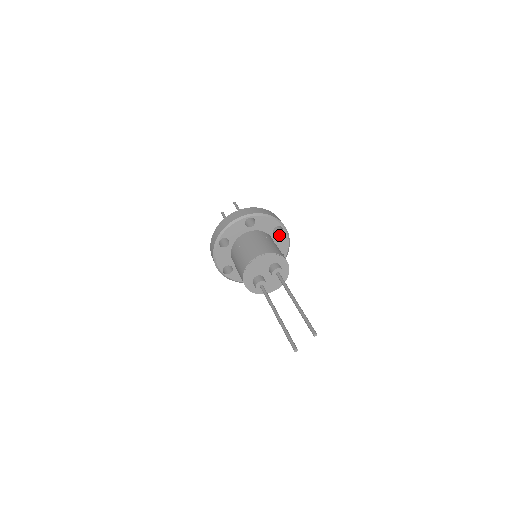
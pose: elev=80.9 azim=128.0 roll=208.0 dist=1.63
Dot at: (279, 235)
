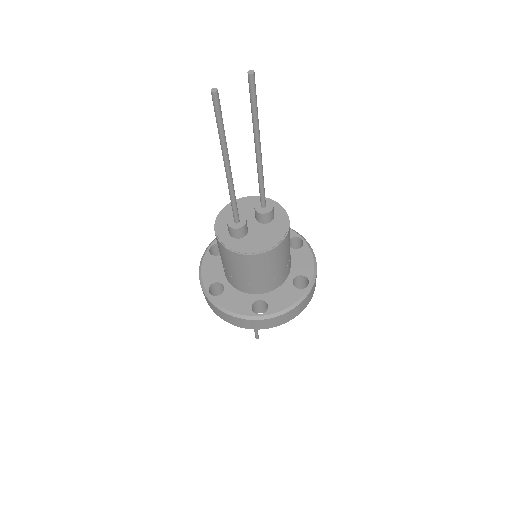
Dot at: (298, 249)
